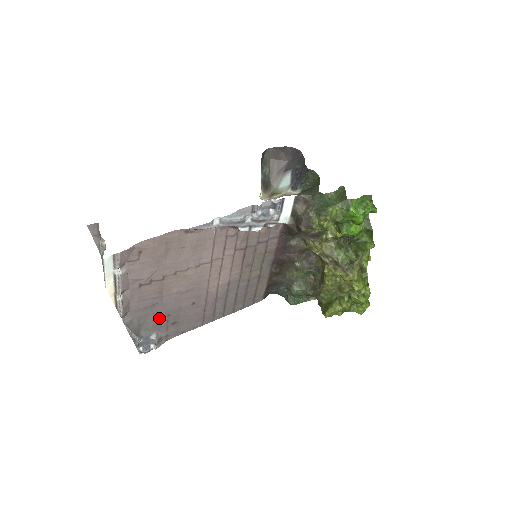
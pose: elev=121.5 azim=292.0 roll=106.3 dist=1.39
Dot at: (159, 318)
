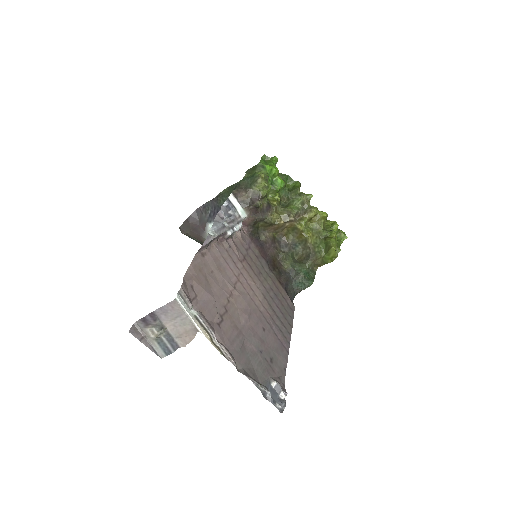
Dot at: (258, 359)
